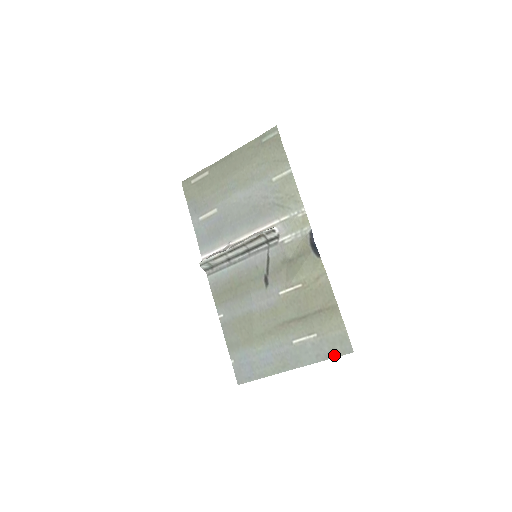
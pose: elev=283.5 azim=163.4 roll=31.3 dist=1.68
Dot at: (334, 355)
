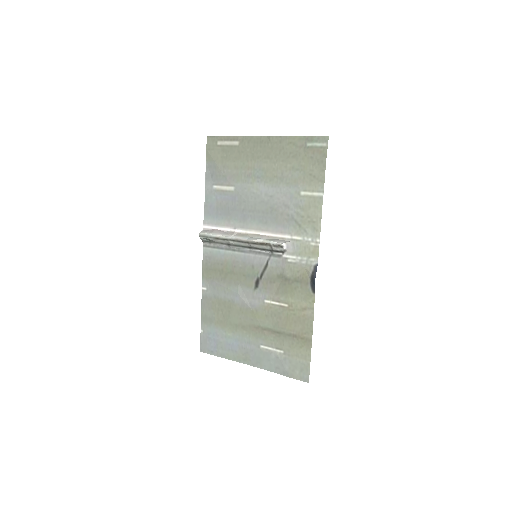
Dot at: (291, 376)
